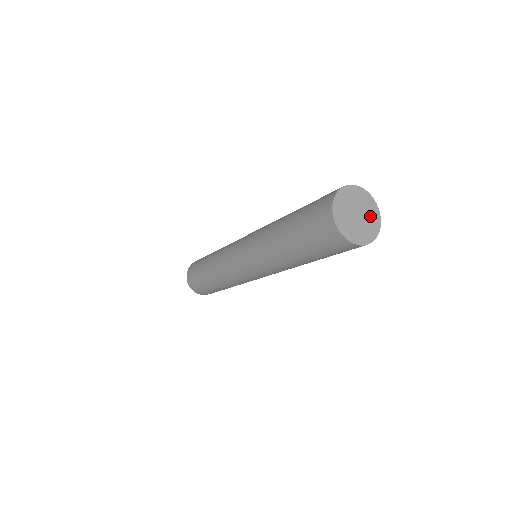
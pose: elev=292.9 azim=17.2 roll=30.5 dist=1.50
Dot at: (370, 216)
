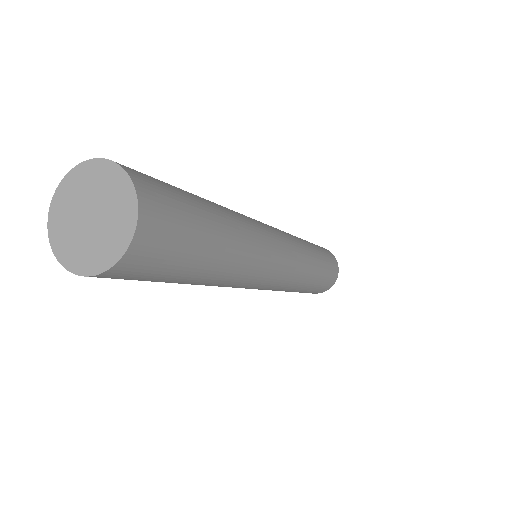
Dot at: (105, 189)
